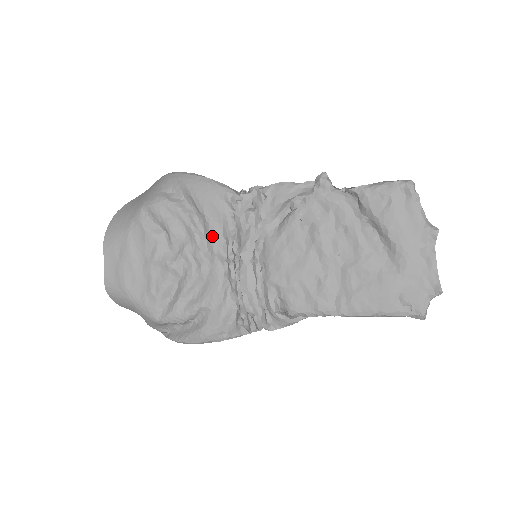
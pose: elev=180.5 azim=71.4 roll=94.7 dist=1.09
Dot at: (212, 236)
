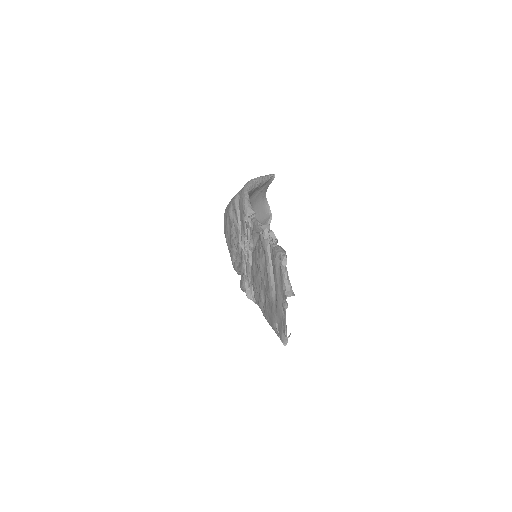
Dot at: (241, 234)
